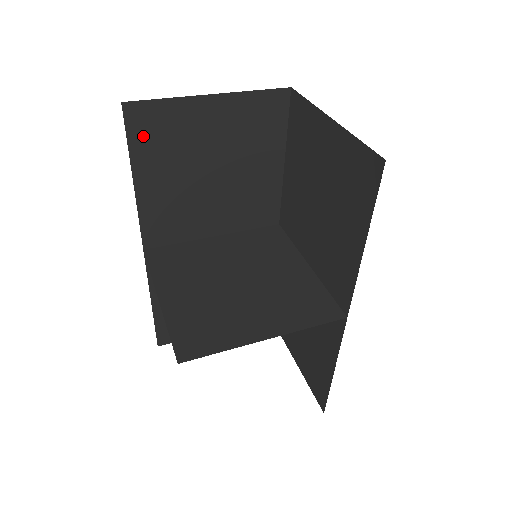
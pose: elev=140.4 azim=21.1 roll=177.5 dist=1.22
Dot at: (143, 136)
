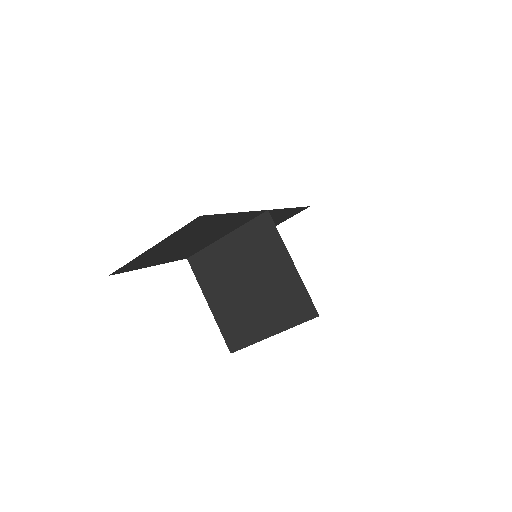
Dot at: (134, 267)
